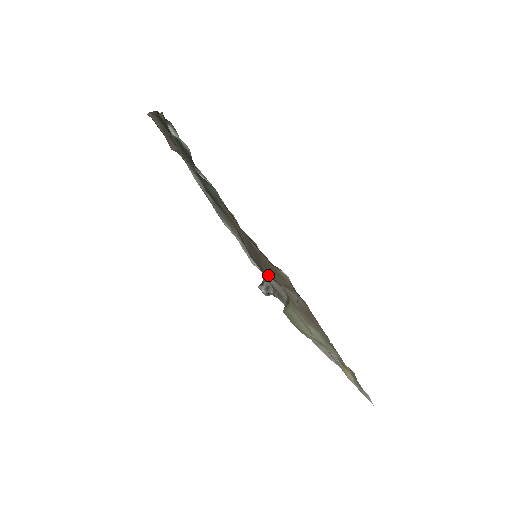
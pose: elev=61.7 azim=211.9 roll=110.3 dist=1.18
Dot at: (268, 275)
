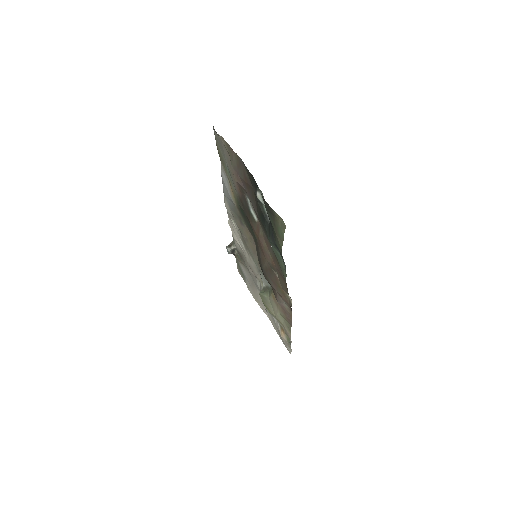
Dot at: (270, 283)
